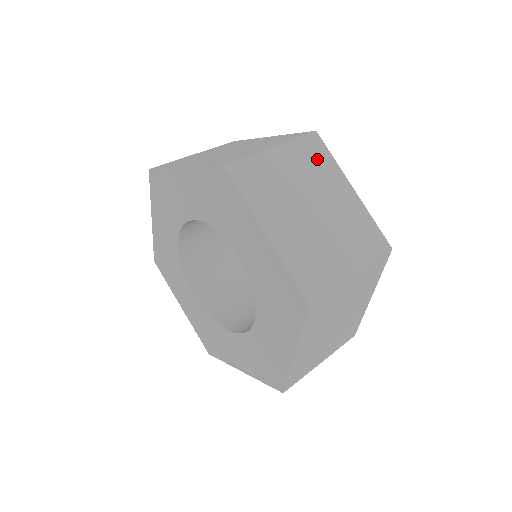
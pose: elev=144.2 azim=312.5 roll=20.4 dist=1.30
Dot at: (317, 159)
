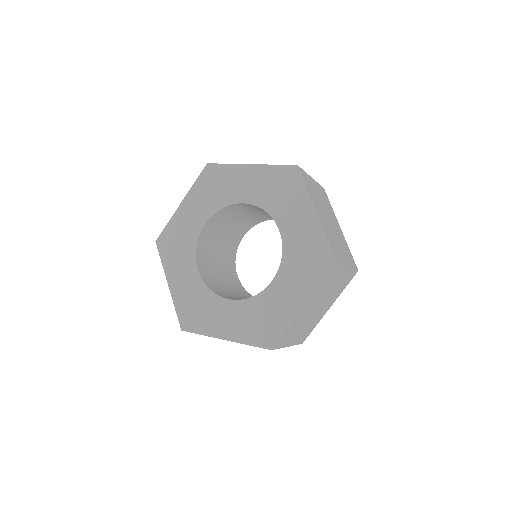
Dot at: (327, 201)
